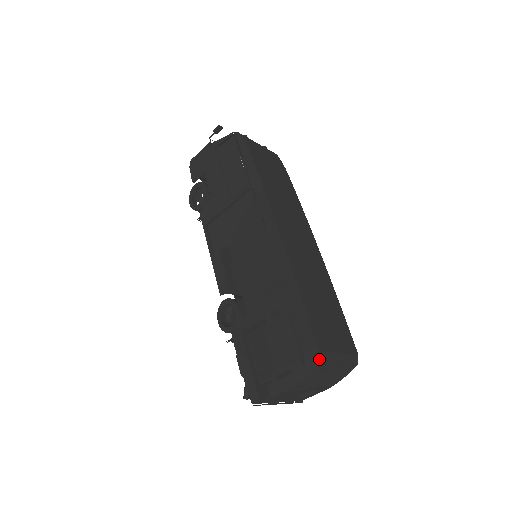
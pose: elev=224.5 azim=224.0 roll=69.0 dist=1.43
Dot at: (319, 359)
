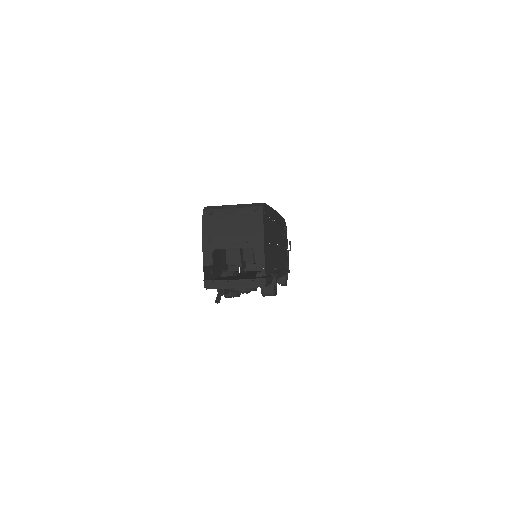
Dot at: (204, 209)
